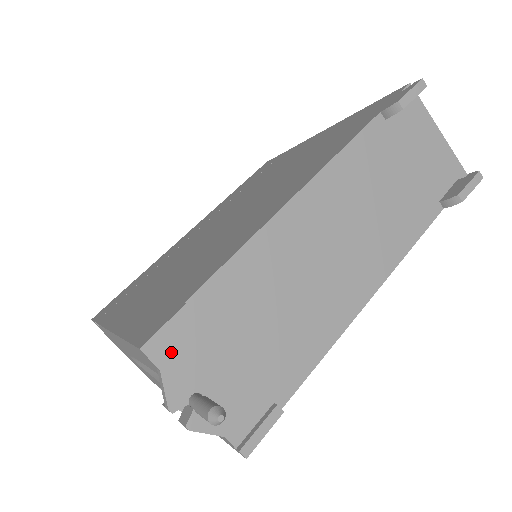
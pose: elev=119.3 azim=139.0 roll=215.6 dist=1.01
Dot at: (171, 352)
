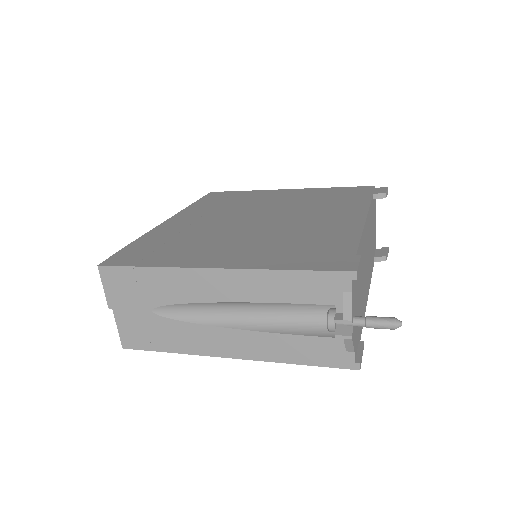
Dot at: (354, 283)
